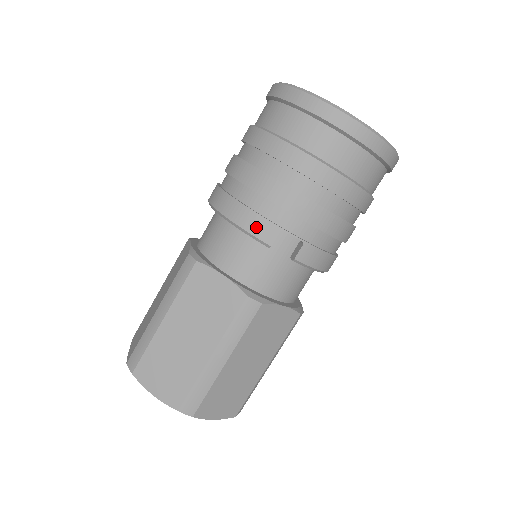
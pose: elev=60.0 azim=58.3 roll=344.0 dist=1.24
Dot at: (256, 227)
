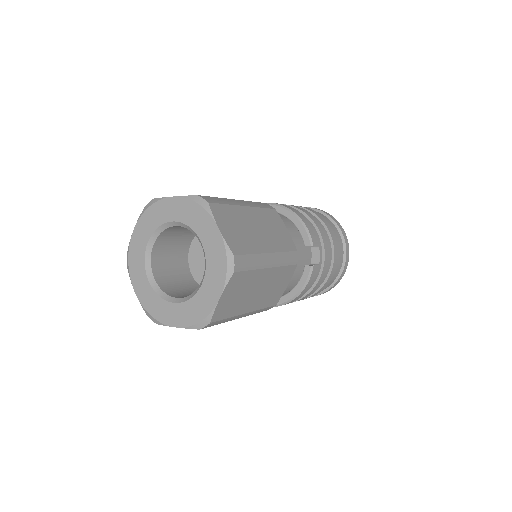
Dot at: (312, 232)
